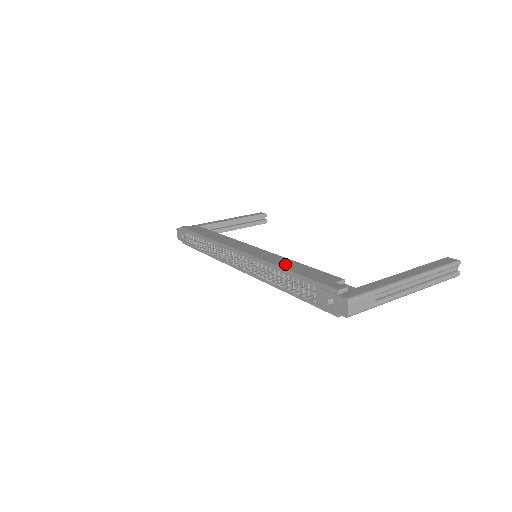
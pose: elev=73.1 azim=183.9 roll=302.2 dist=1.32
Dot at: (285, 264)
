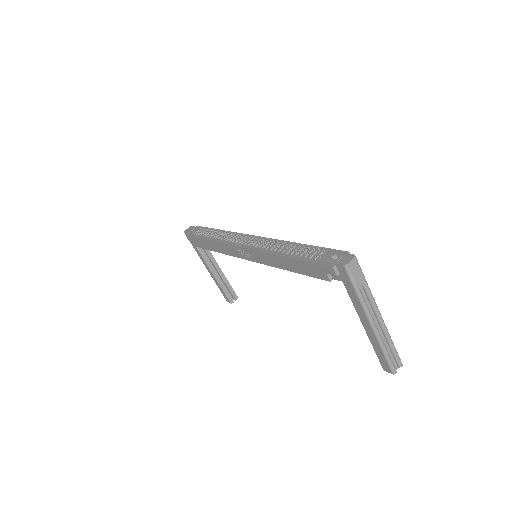
Dot at: occluded
